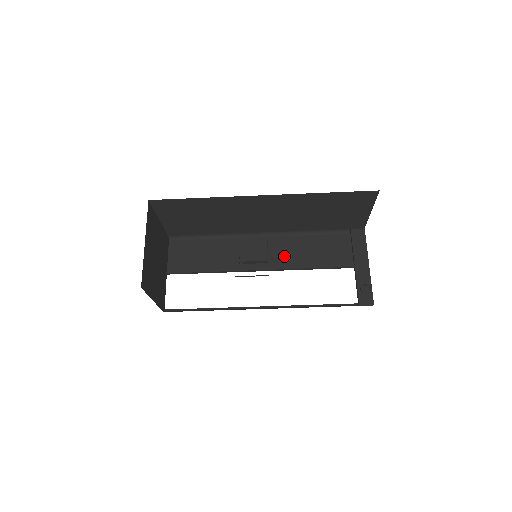
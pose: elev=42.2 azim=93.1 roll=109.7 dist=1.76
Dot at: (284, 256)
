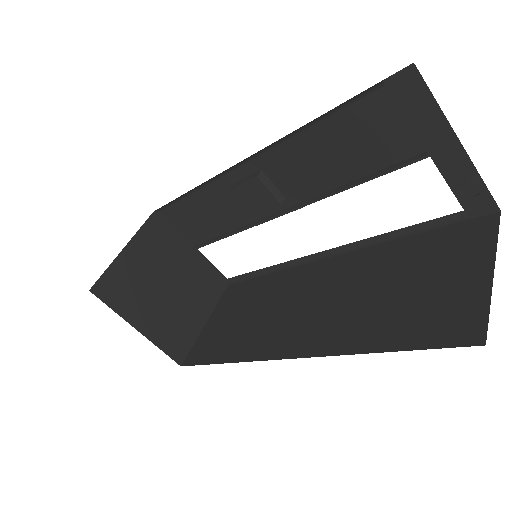
Dot at: (299, 179)
